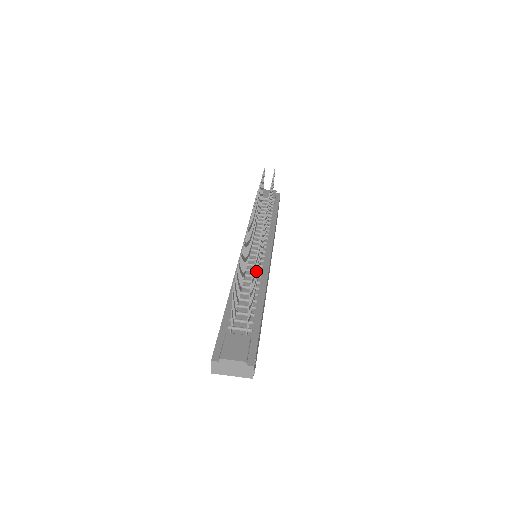
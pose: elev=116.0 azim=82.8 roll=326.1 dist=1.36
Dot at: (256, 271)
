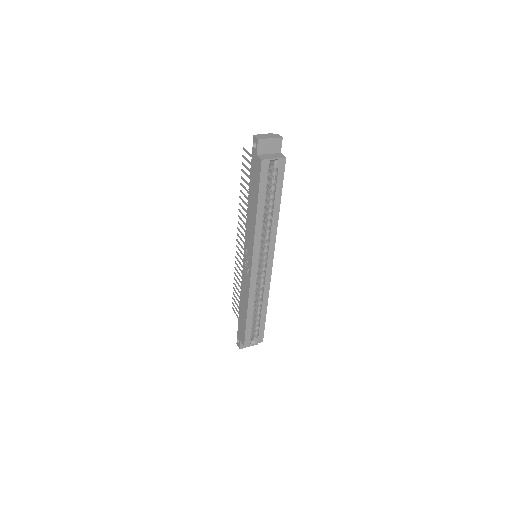
Dot at: occluded
